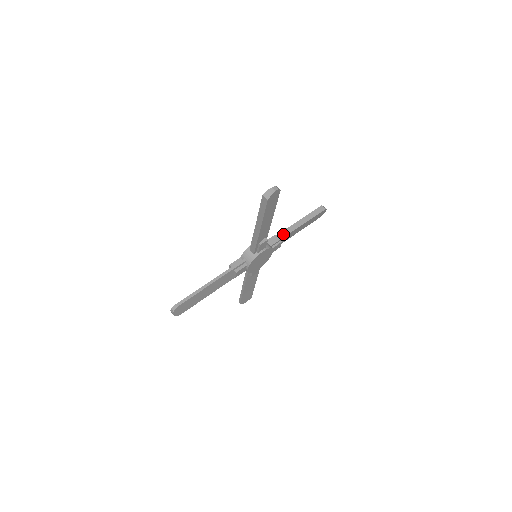
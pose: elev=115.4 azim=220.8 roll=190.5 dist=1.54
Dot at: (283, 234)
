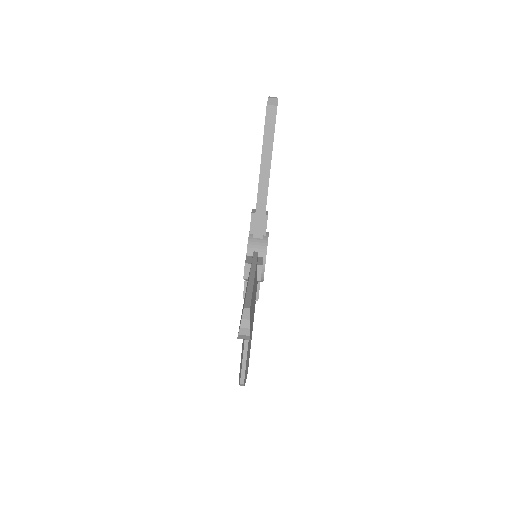
Dot at: (261, 207)
